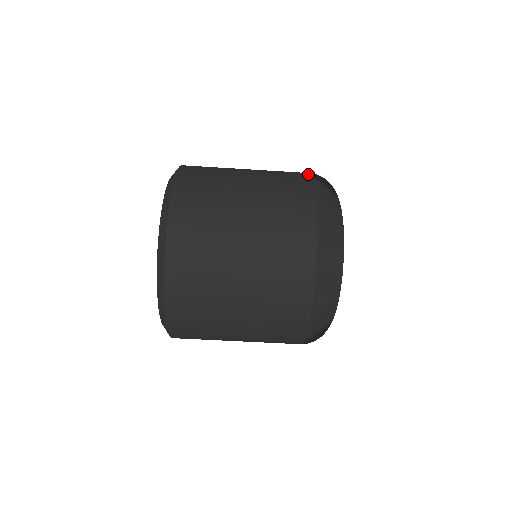
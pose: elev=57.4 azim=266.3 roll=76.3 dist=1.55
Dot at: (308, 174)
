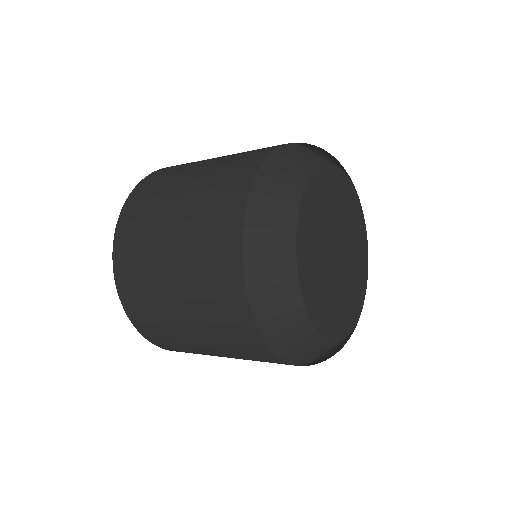
Dot at: (239, 272)
